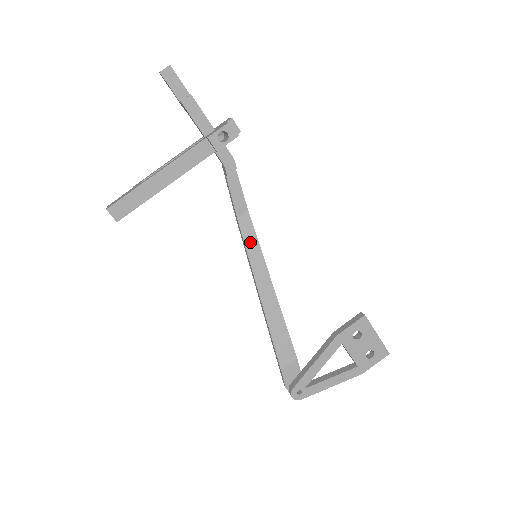
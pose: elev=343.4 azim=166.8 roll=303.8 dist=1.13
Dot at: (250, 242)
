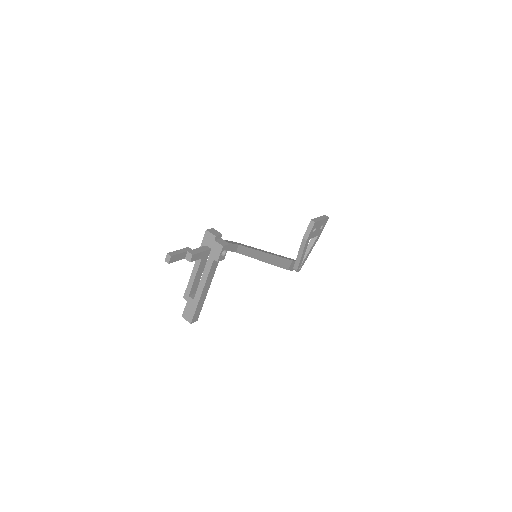
Dot at: (248, 253)
